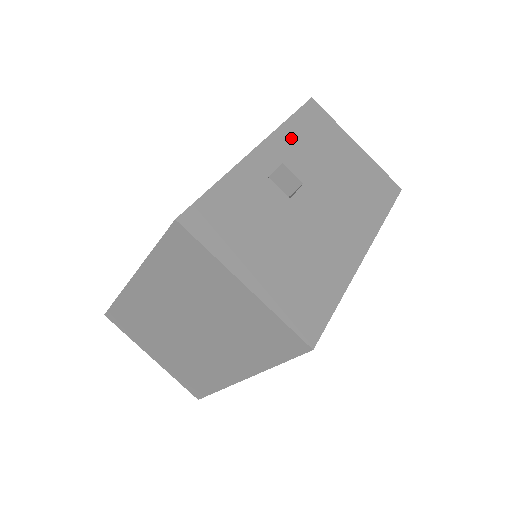
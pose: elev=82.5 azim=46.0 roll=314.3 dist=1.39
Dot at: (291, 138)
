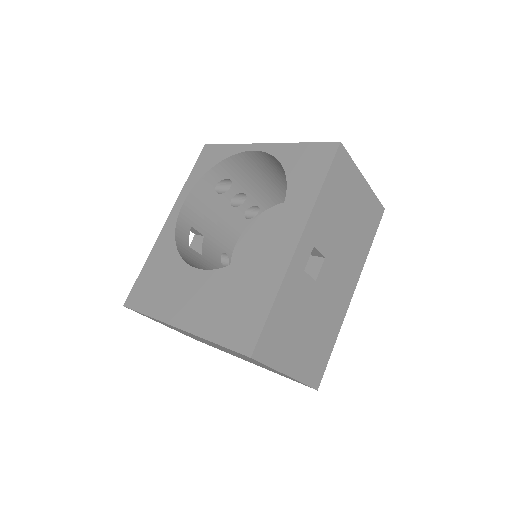
Dot at: (321, 212)
